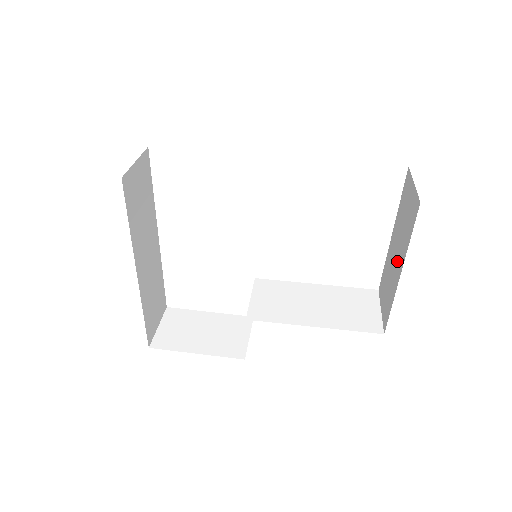
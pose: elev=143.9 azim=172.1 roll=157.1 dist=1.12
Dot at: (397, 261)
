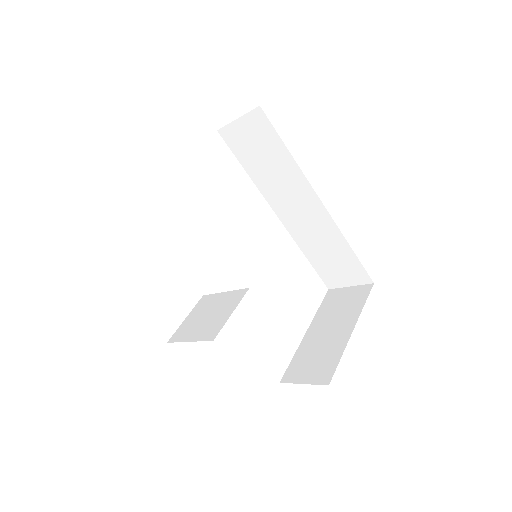
Dot at: (337, 330)
